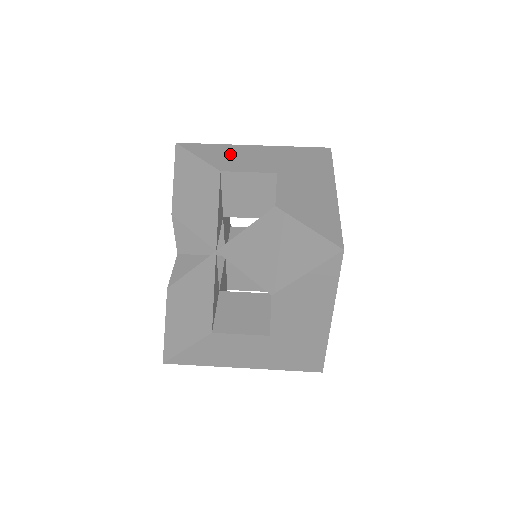
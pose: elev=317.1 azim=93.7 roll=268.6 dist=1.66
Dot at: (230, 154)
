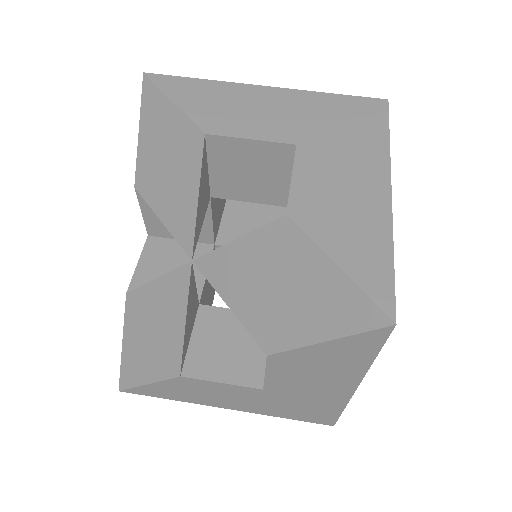
Dot at: (225, 101)
